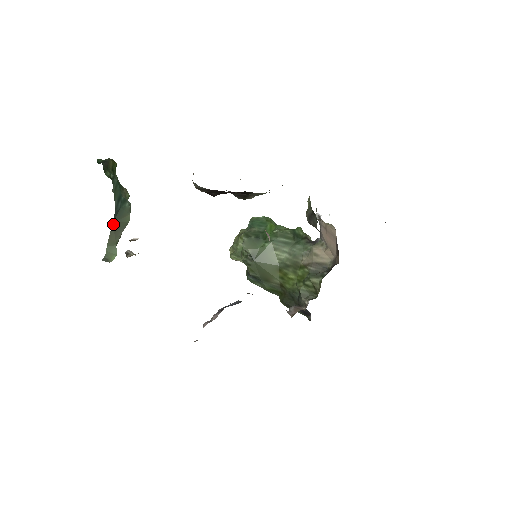
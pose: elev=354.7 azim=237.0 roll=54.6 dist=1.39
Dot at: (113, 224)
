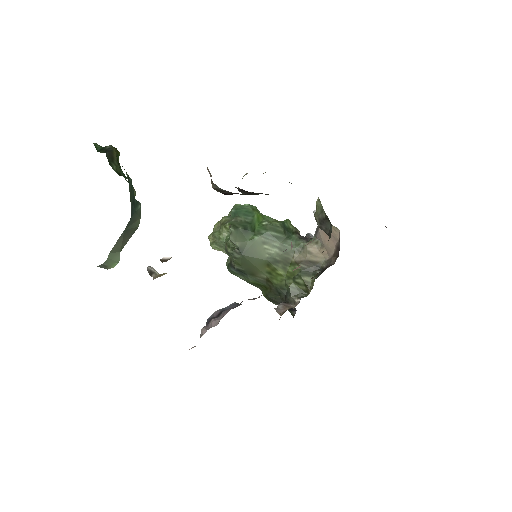
Dot at: (124, 231)
